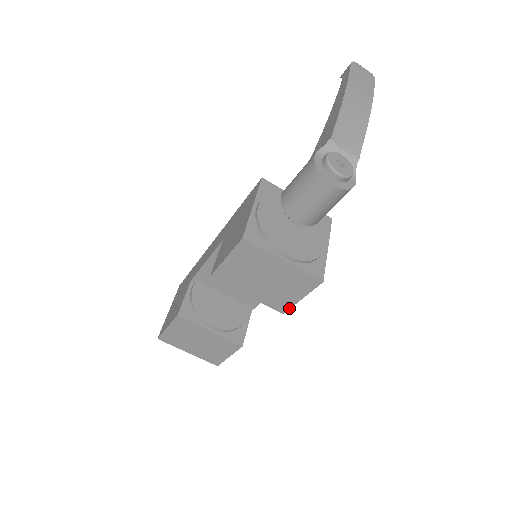
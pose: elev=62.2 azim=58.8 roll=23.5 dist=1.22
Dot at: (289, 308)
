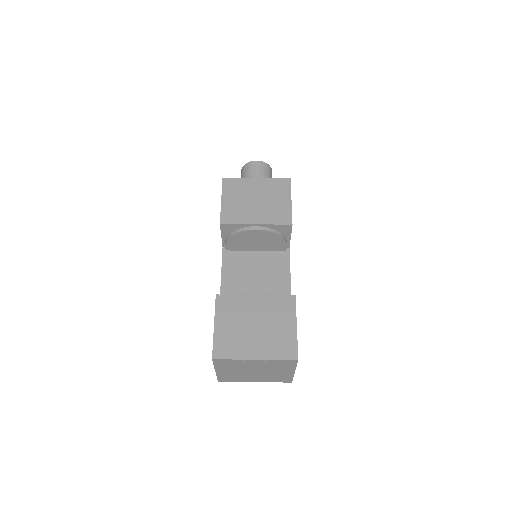
Dot at: (291, 215)
